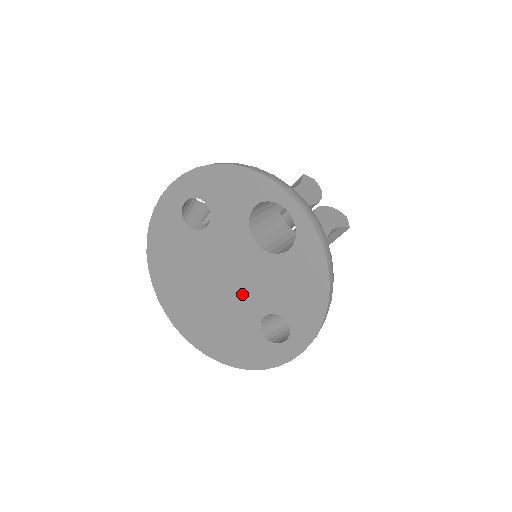
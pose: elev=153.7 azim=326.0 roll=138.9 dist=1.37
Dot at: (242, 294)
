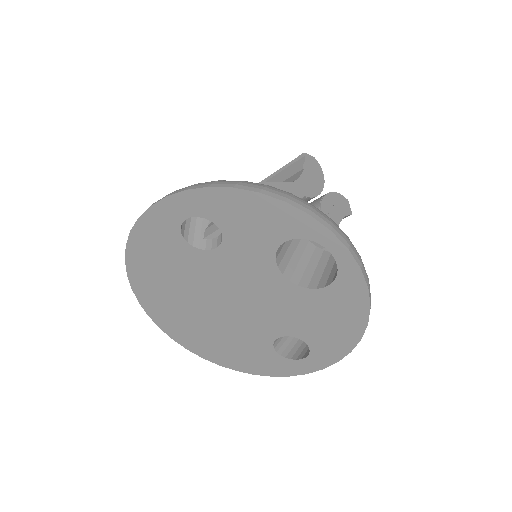
Dot at: (255, 315)
